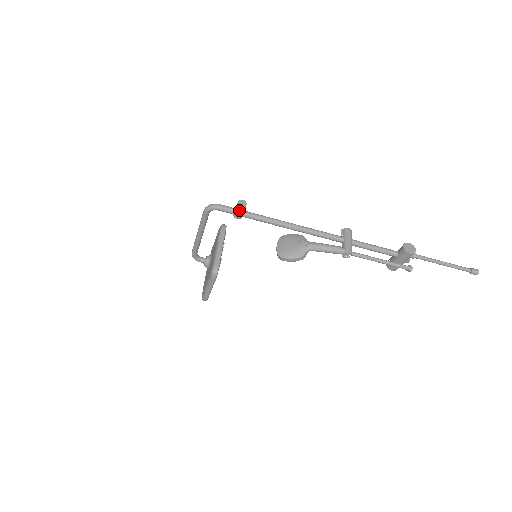
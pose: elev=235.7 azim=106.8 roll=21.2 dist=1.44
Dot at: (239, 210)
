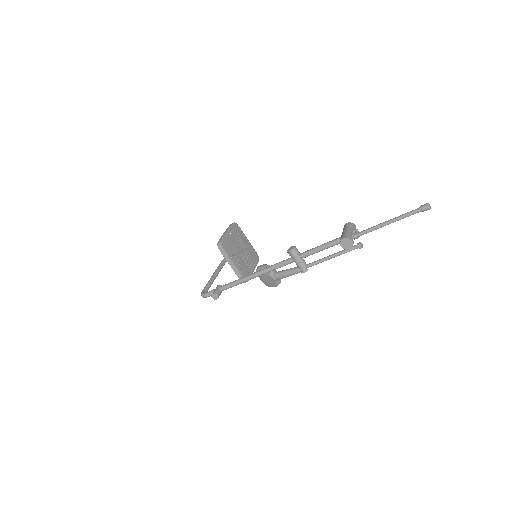
Dot at: occluded
